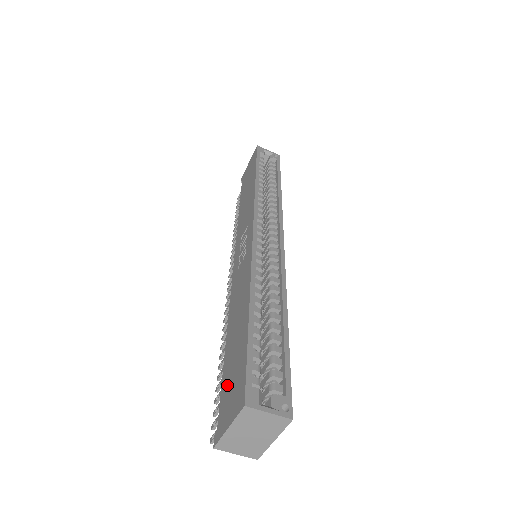
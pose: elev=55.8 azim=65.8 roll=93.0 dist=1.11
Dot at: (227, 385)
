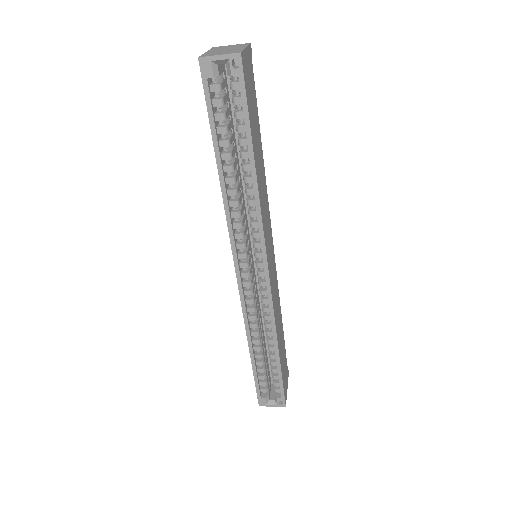
Dot at: occluded
